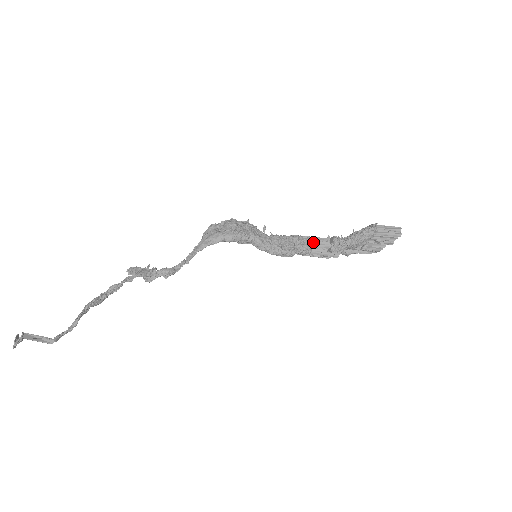
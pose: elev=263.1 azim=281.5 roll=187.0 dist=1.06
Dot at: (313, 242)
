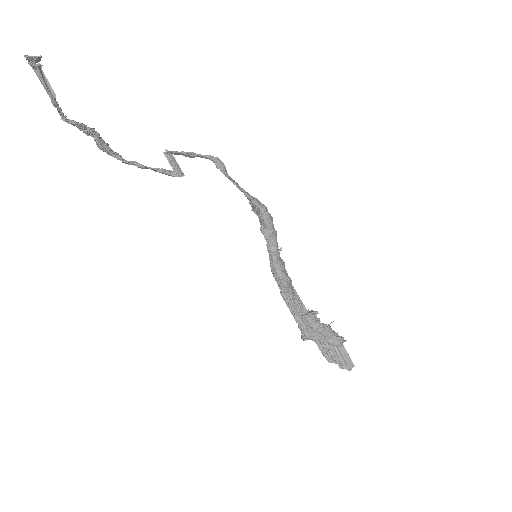
Dot at: (296, 299)
